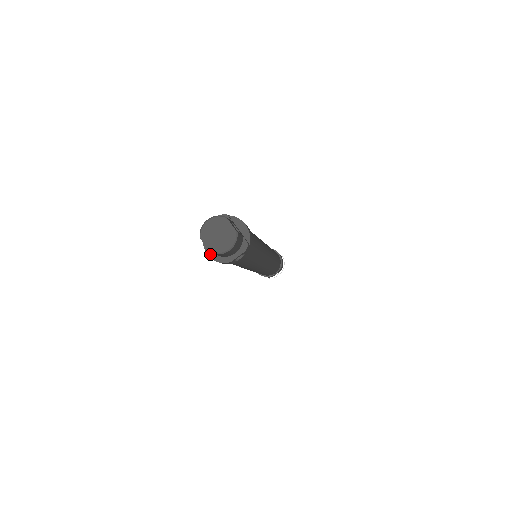
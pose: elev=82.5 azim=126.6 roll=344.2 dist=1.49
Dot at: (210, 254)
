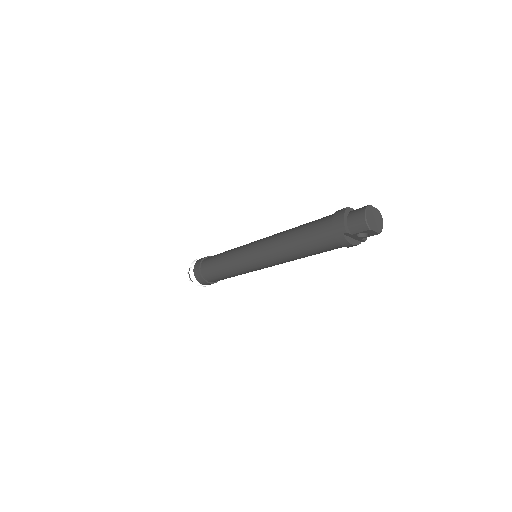
Dot at: (354, 243)
